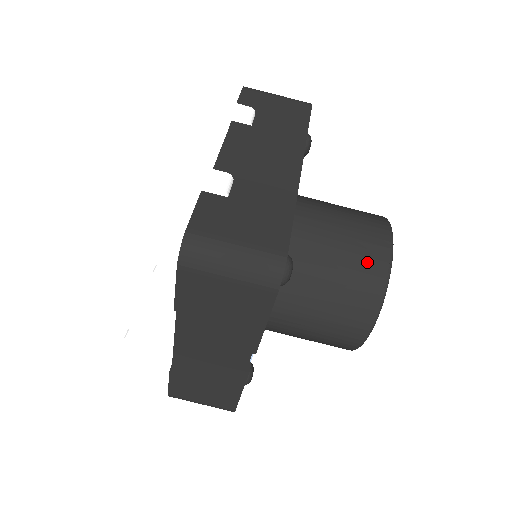
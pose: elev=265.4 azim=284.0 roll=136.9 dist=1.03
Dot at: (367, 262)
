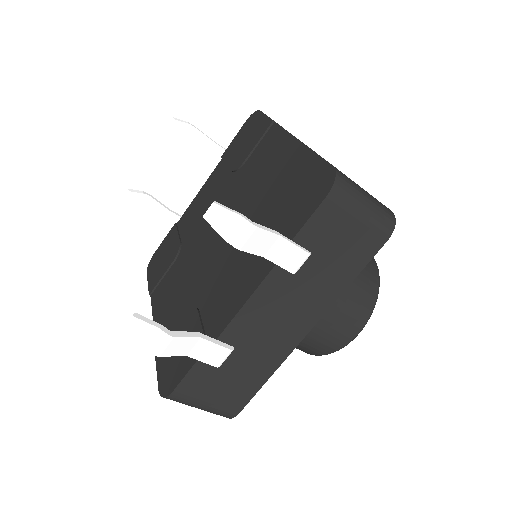
Dot at: (322, 346)
